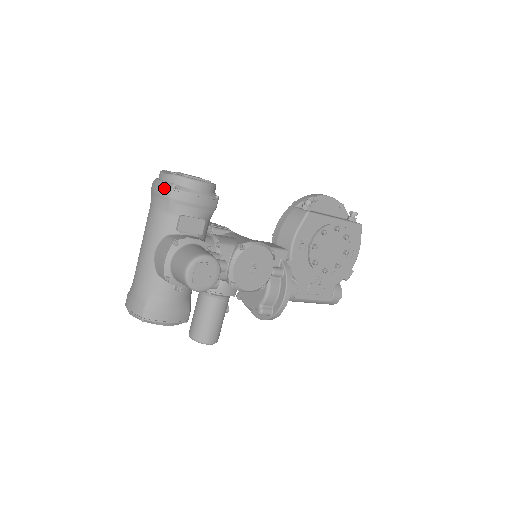
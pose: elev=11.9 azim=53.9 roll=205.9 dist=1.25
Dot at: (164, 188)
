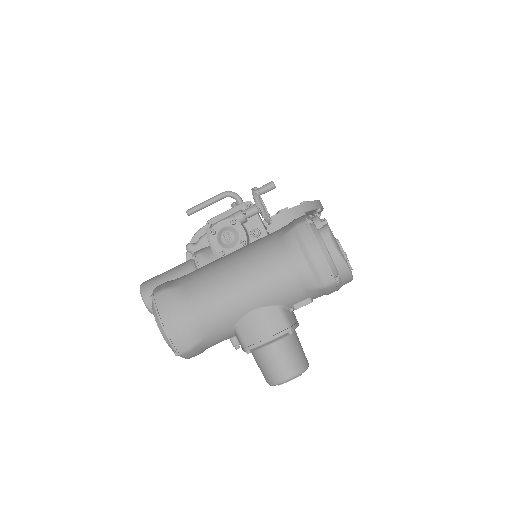
Dot at: (329, 272)
